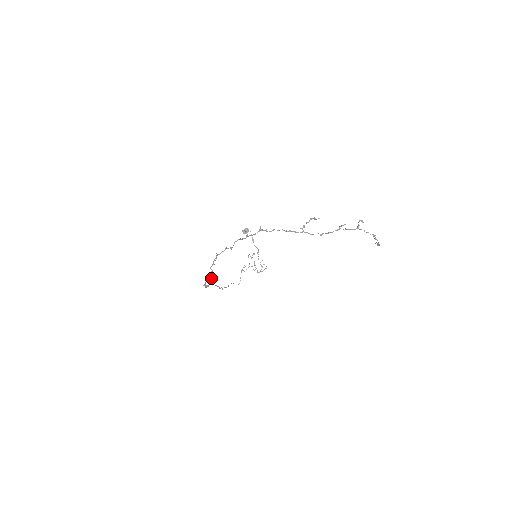
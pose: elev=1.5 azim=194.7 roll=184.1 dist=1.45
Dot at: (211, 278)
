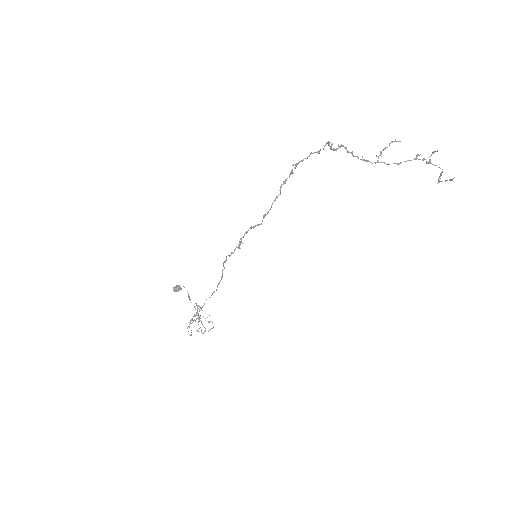
Dot at: (264, 217)
